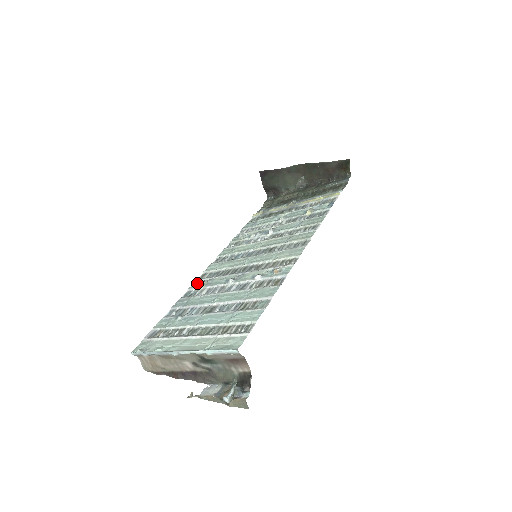
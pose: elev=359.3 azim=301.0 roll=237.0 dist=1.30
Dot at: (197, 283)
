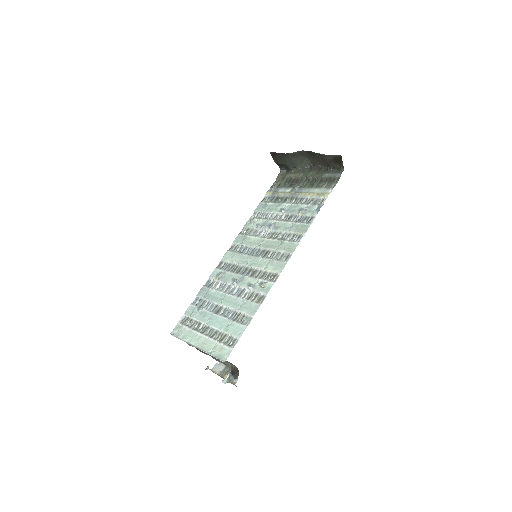
Dot at: (215, 273)
